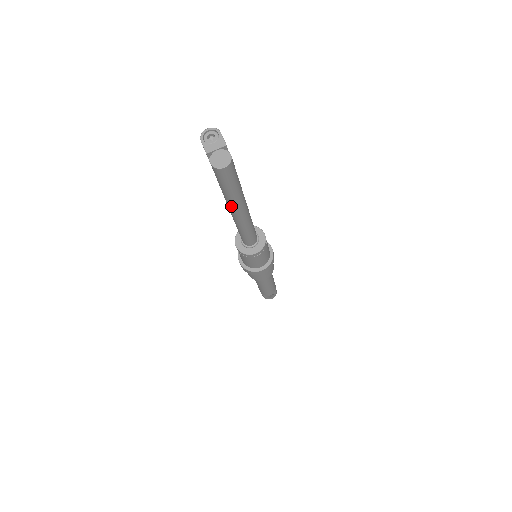
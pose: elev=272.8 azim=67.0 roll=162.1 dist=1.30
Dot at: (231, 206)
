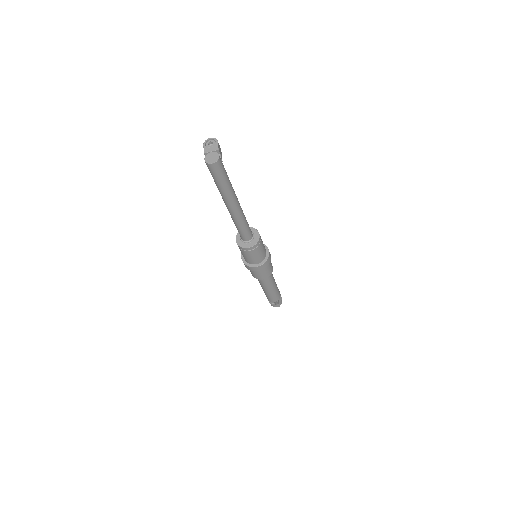
Dot at: (224, 199)
